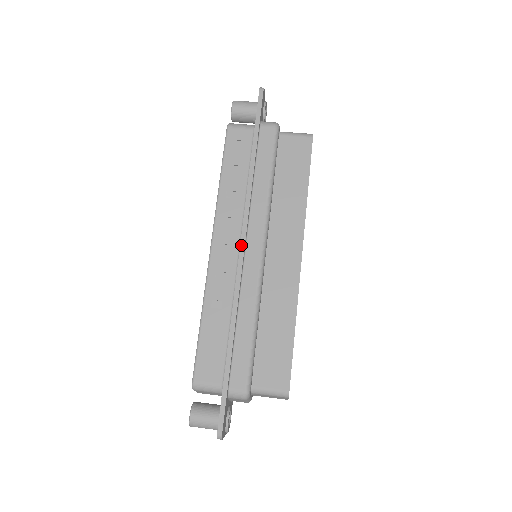
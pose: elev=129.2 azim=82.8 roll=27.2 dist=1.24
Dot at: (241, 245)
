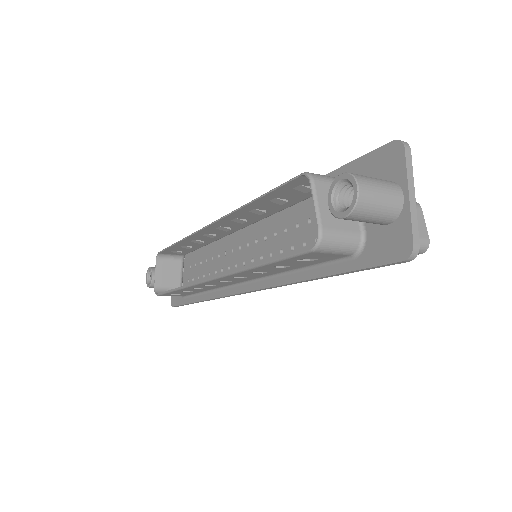
Dot at: occluded
